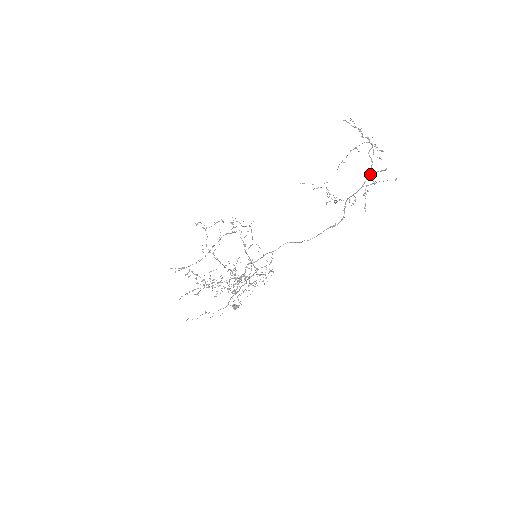
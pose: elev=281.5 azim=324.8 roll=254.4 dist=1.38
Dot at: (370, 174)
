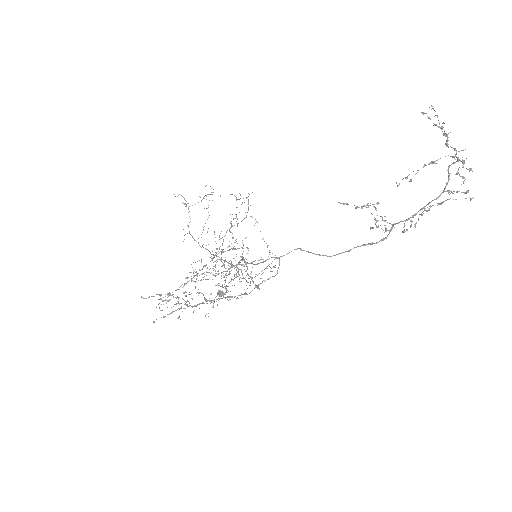
Dot at: (441, 193)
